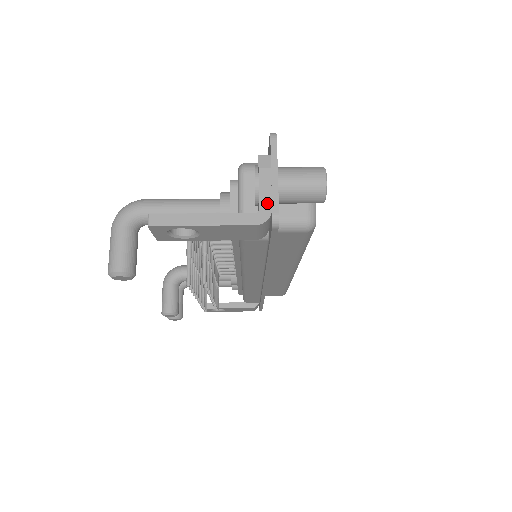
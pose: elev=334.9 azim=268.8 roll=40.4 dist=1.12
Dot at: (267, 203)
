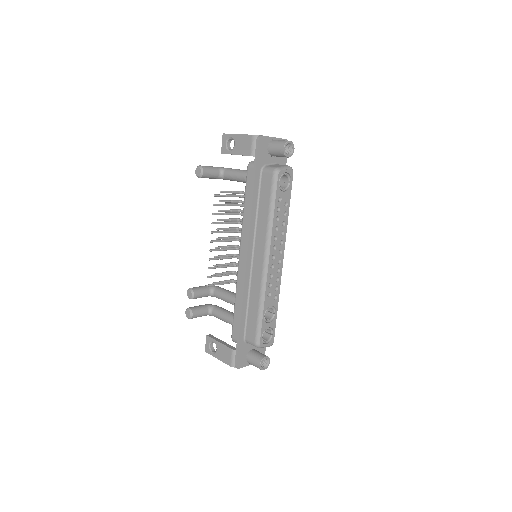
Dot at: occluded
